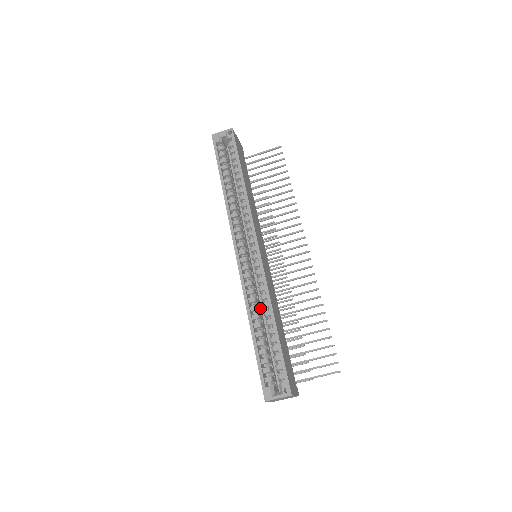
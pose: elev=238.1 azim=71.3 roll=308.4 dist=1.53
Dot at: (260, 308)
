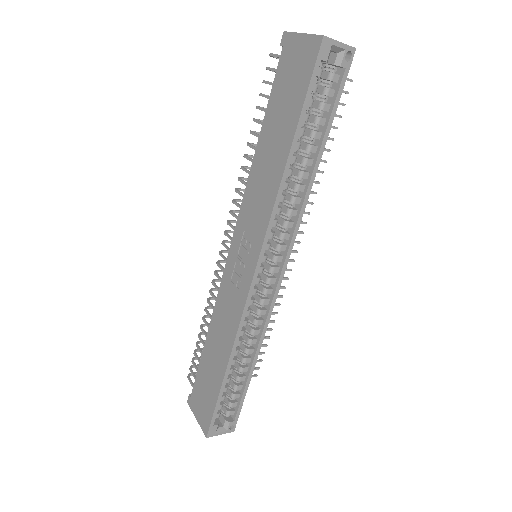
Dot at: occluded
